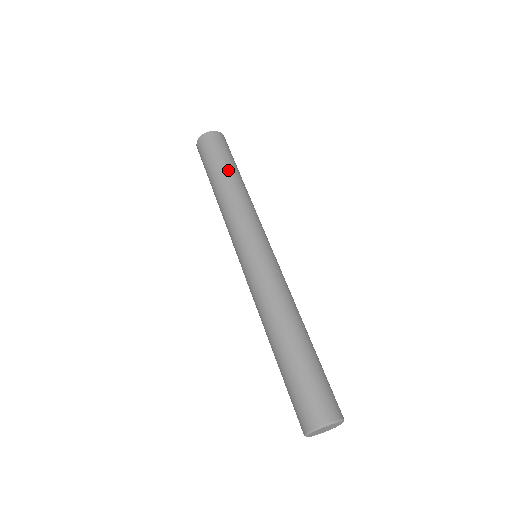
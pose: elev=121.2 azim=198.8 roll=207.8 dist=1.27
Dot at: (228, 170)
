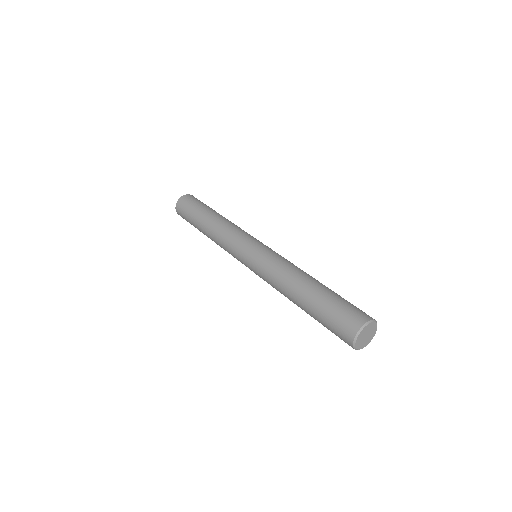
Dot at: occluded
